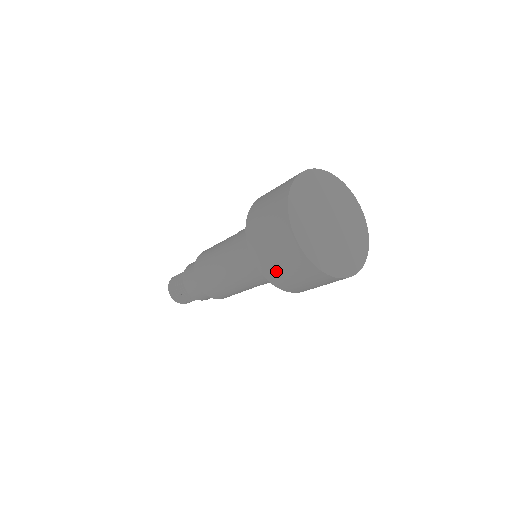
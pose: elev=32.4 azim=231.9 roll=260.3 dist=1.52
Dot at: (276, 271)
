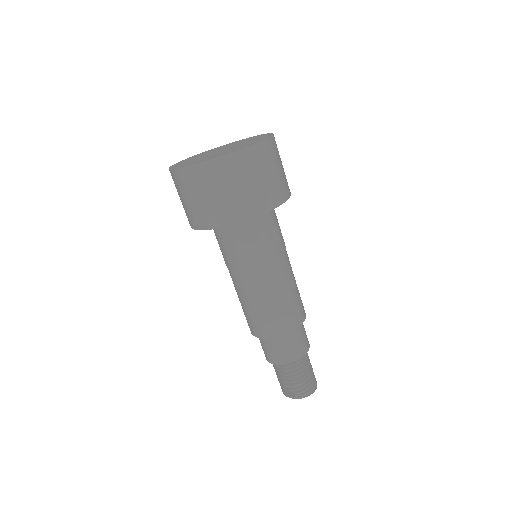
Dot at: (203, 211)
